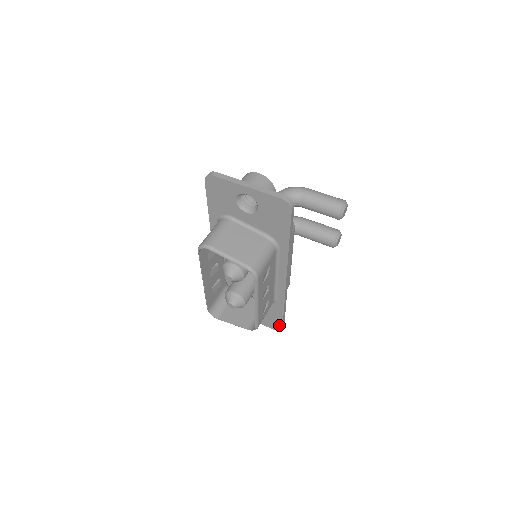
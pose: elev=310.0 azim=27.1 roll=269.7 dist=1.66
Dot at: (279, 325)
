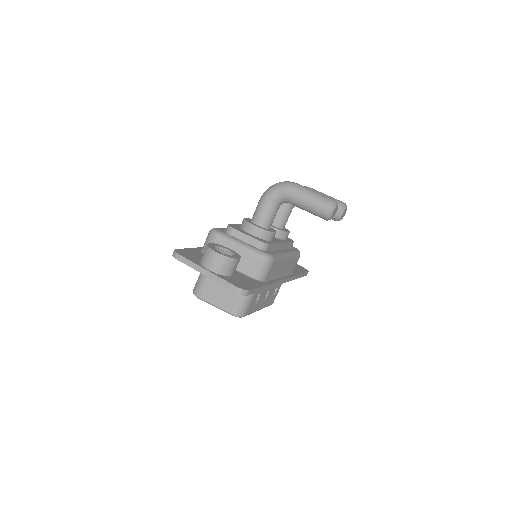
Dot at: occluded
